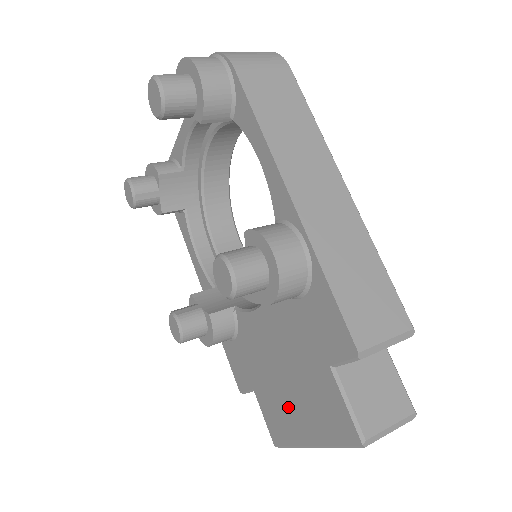
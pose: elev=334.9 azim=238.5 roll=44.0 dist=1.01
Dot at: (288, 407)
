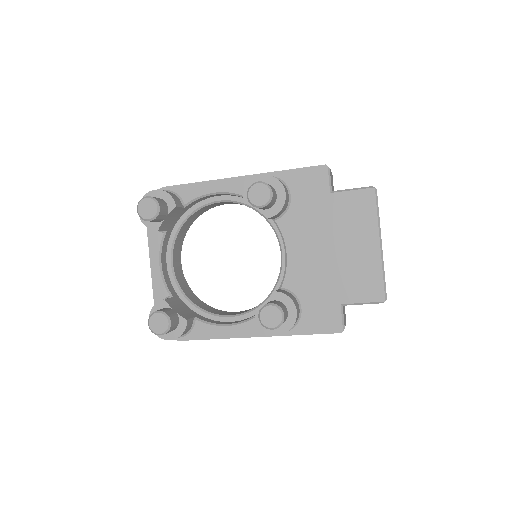
Dot at: (354, 257)
